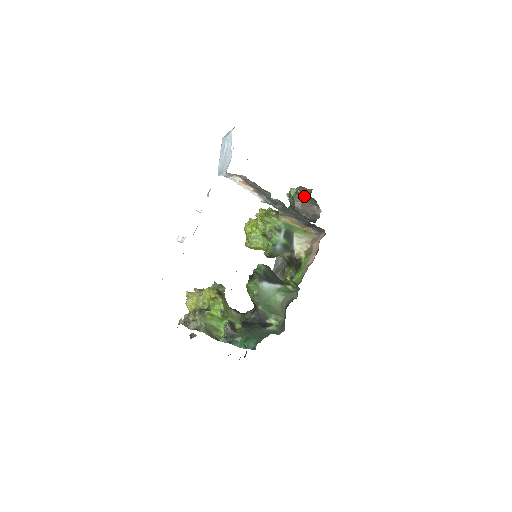
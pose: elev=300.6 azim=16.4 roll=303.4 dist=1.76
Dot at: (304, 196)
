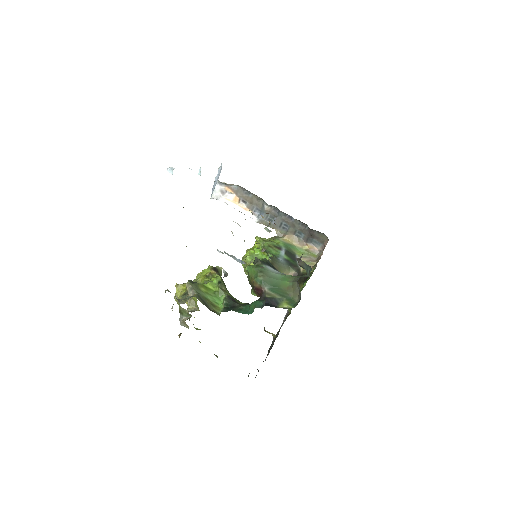
Dot at: occluded
